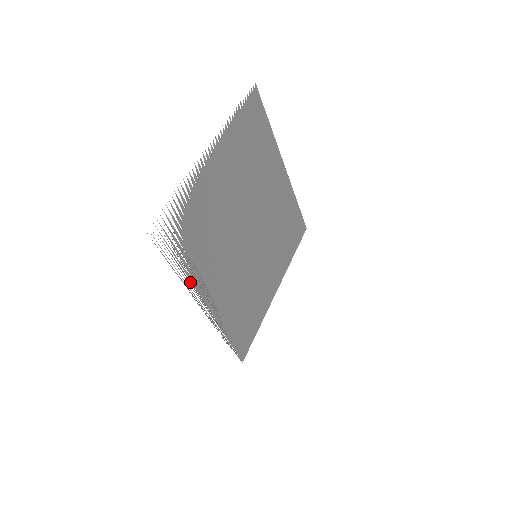
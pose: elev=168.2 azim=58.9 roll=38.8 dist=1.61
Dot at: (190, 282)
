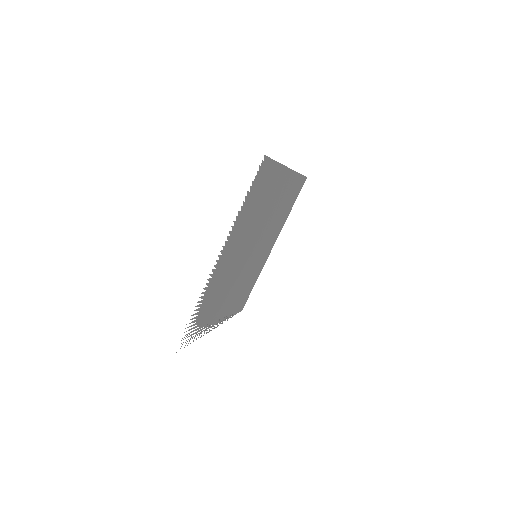
Dot at: (204, 331)
